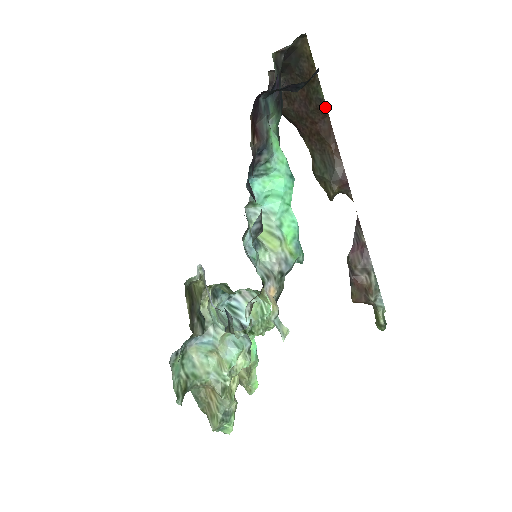
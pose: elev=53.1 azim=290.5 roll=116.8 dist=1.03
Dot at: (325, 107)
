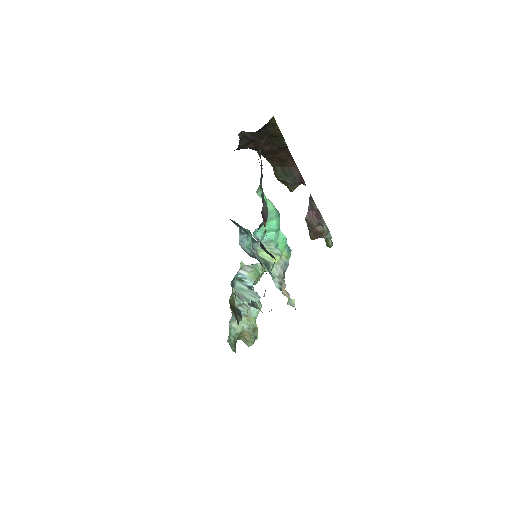
Dot at: (286, 146)
